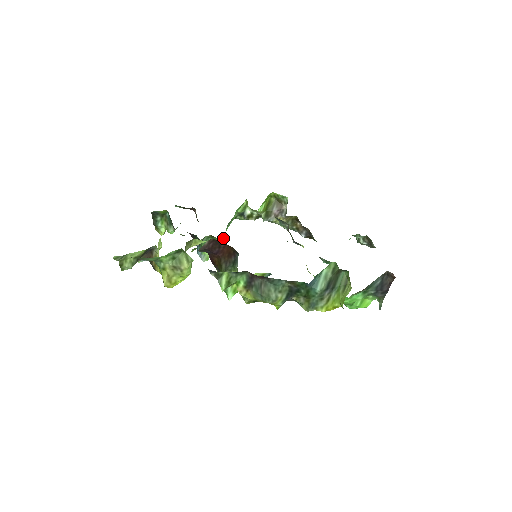
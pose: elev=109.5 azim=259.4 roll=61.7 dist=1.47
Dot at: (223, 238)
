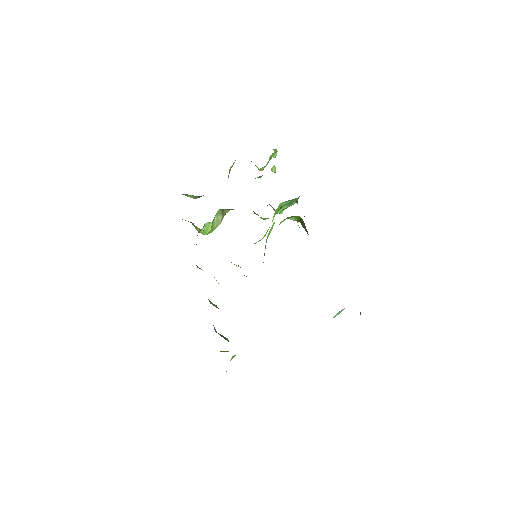
Dot at: occluded
